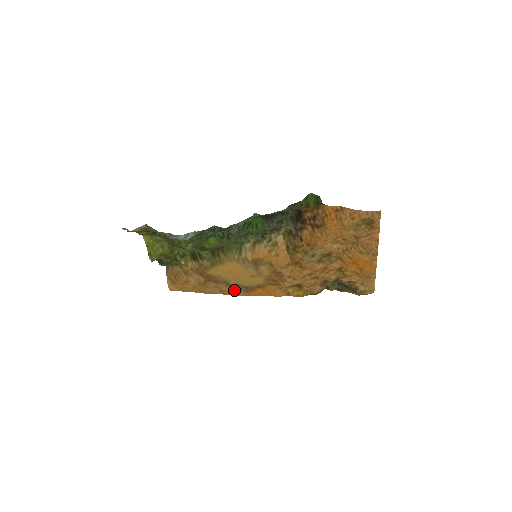
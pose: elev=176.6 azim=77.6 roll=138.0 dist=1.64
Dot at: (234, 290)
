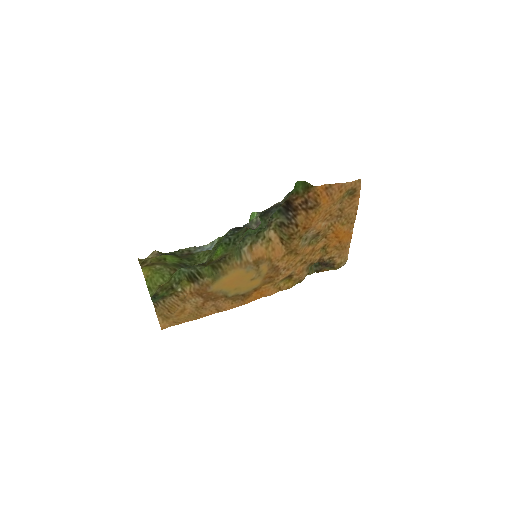
Dot at: (231, 303)
